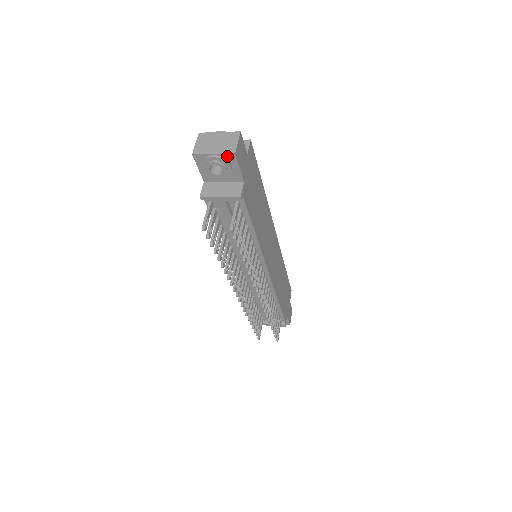
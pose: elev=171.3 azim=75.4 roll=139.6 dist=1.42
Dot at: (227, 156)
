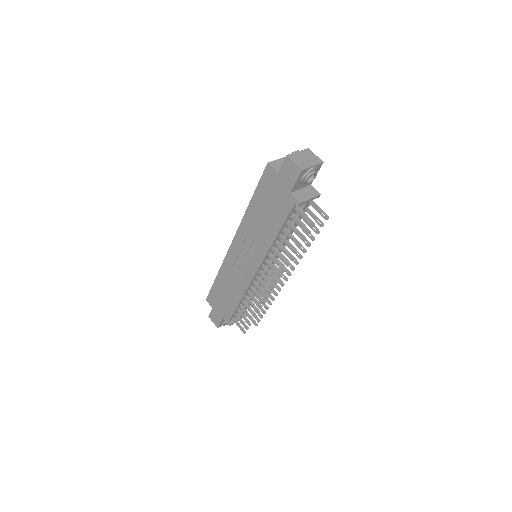
Dot at: (318, 166)
